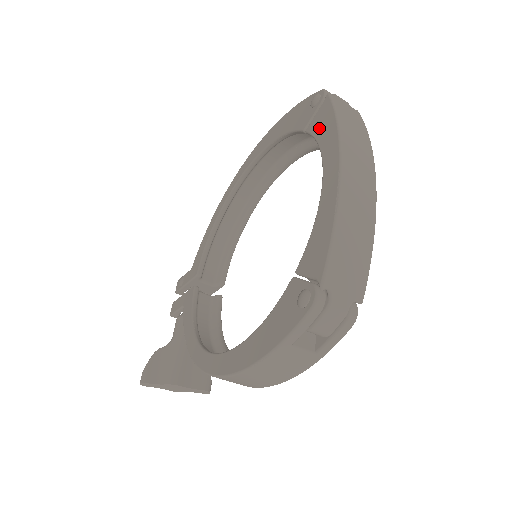
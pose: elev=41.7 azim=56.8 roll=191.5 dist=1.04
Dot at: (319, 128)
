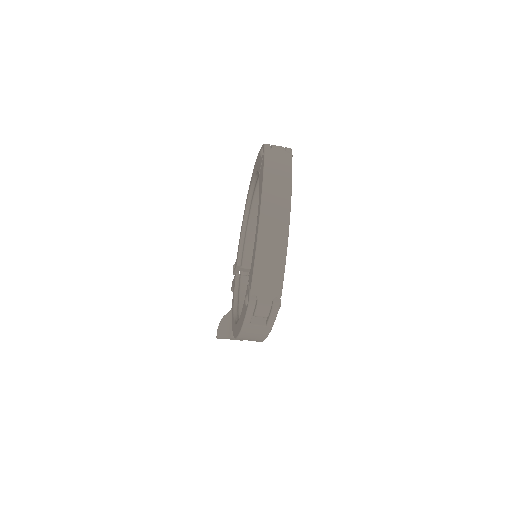
Dot at: (260, 178)
